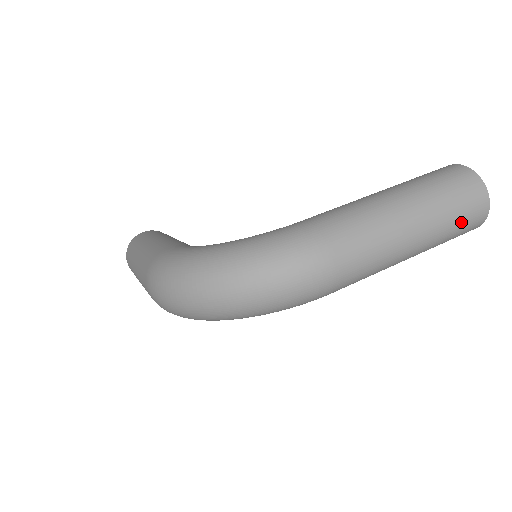
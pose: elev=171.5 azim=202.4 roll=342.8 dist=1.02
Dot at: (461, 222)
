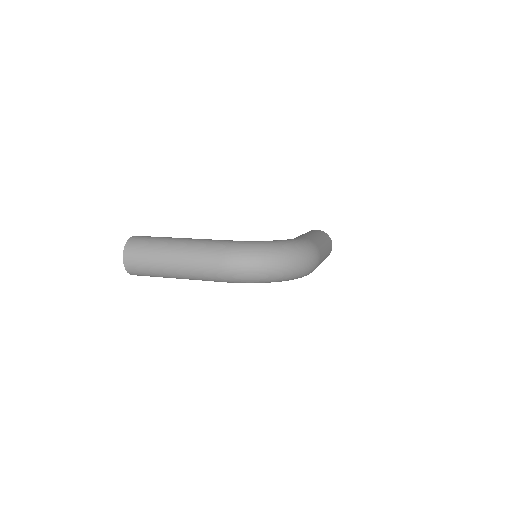
Dot at: occluded
